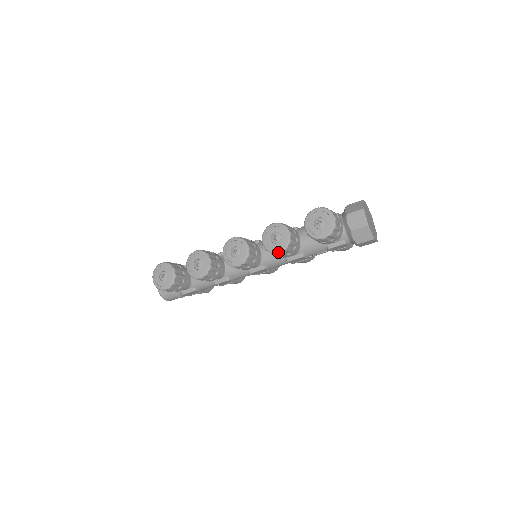
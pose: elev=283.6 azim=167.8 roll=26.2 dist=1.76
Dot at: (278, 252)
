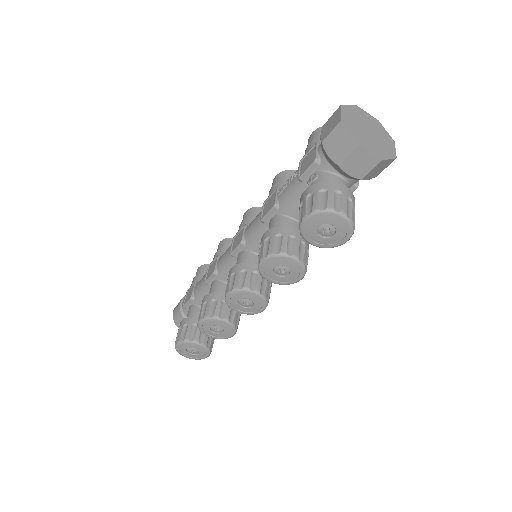
Dot at: occluded
